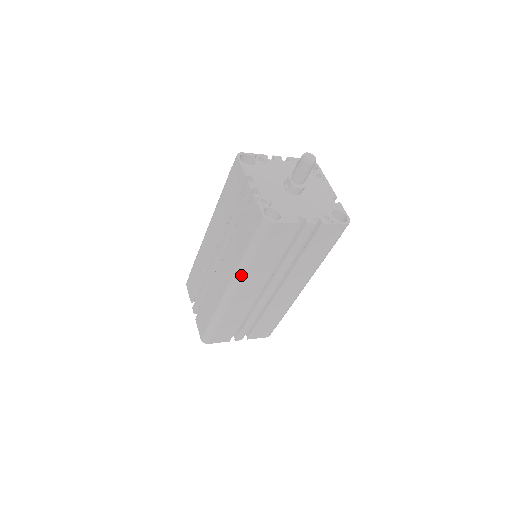
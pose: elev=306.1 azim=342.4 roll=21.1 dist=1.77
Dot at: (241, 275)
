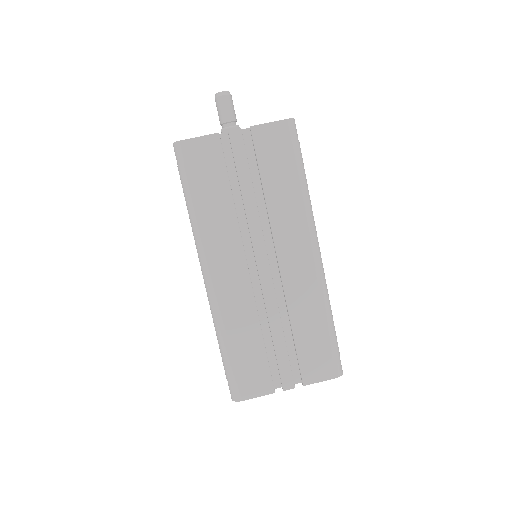
Dot at: (200, 241)
